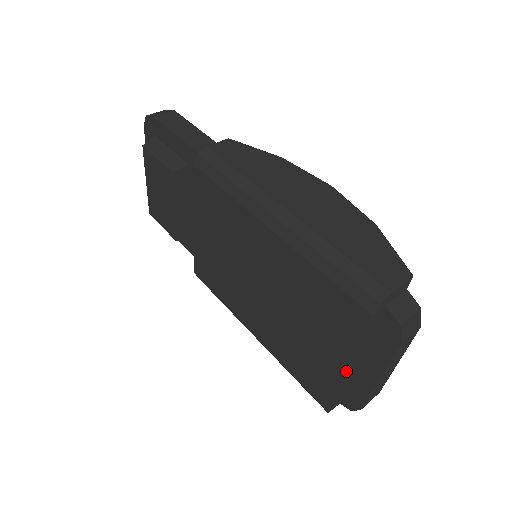
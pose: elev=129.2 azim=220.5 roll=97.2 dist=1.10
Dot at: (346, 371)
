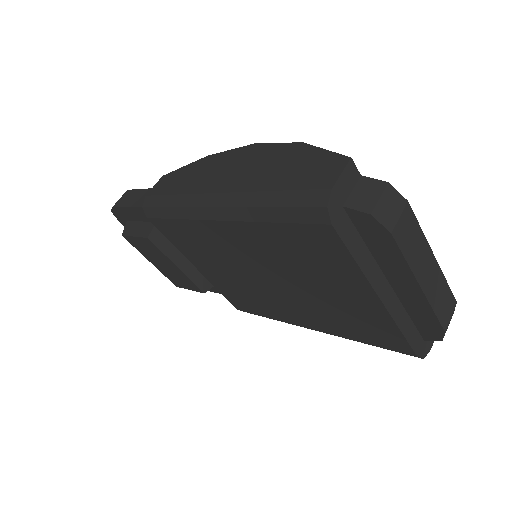
Dot at: (382, 302)
